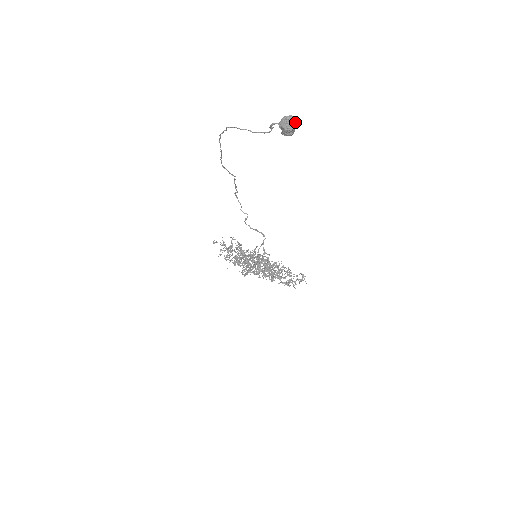
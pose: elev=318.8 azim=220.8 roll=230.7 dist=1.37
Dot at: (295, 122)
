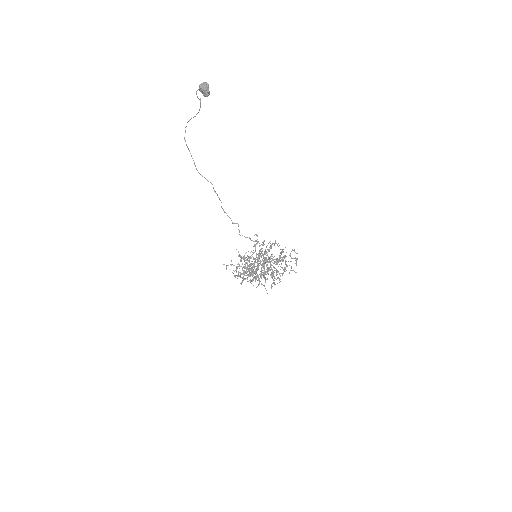
Dot at: (207, 84)
